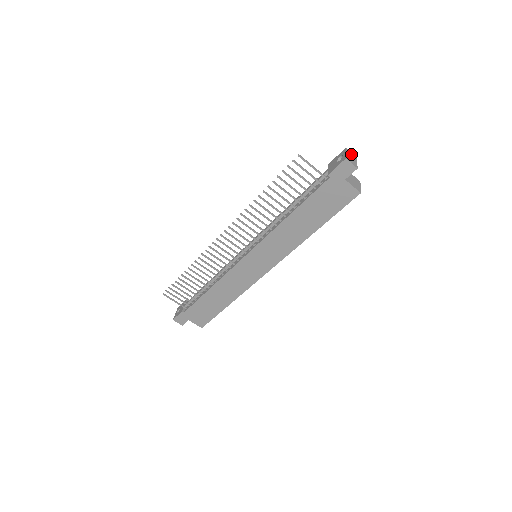
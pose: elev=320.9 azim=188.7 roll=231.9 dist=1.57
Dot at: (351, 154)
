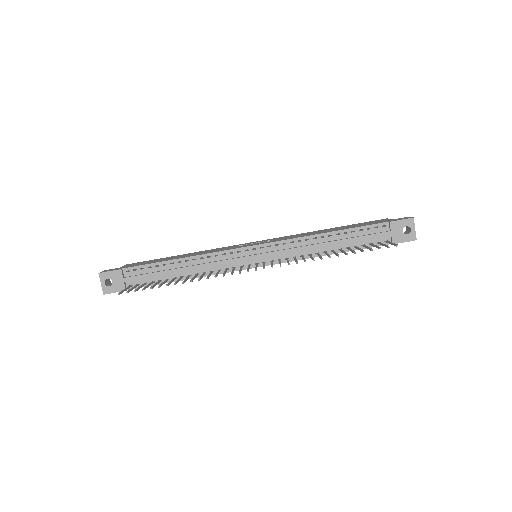
Dot at: occluded
